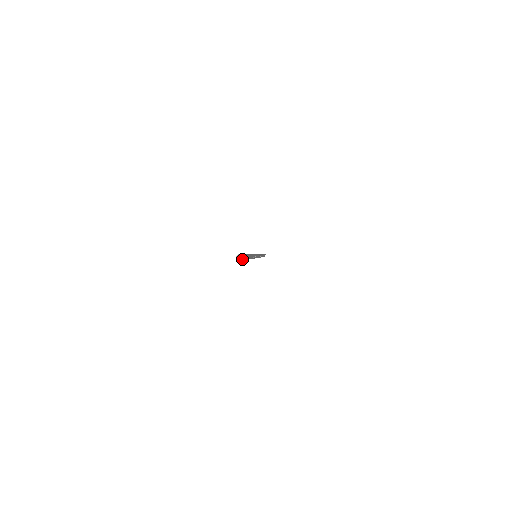
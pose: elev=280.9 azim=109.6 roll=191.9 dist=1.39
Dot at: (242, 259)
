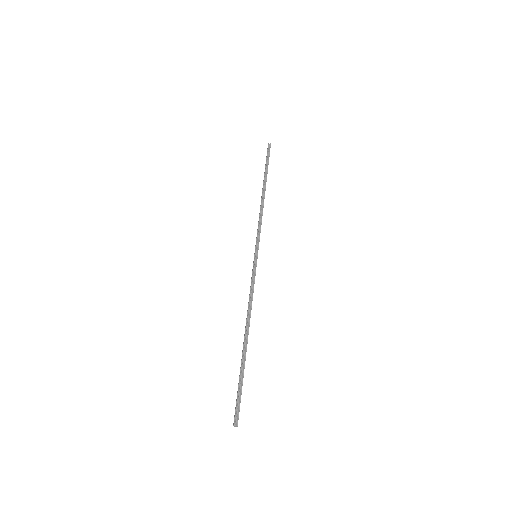
Dot at: occluded
